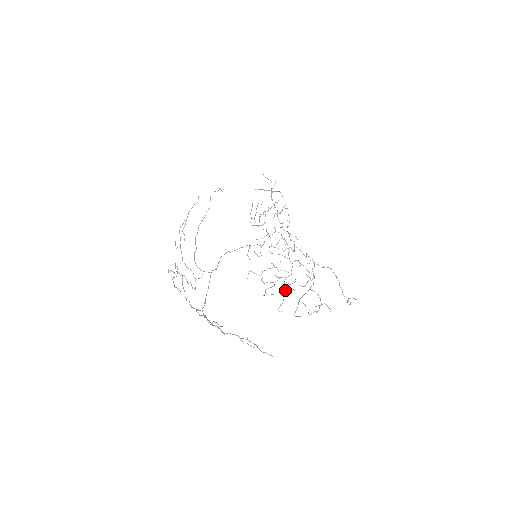
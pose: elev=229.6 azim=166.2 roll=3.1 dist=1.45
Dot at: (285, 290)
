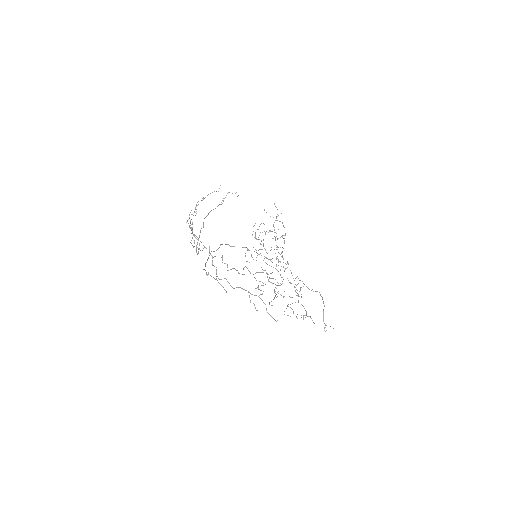
Dot at: (275, 293)
